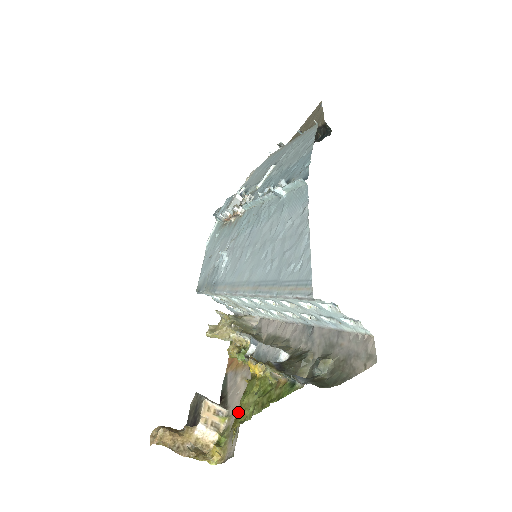
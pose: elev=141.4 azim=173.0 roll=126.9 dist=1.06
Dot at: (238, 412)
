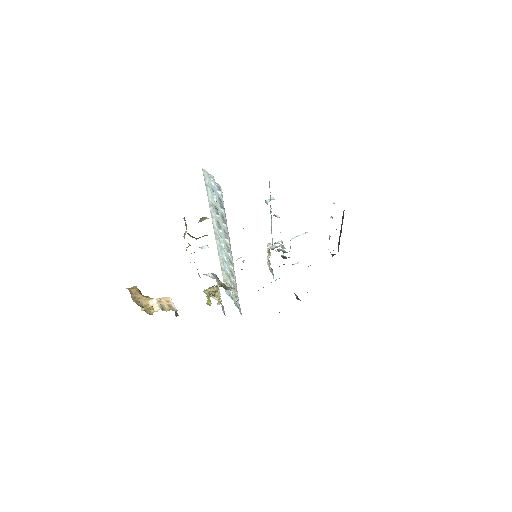
Dot at: occluded
